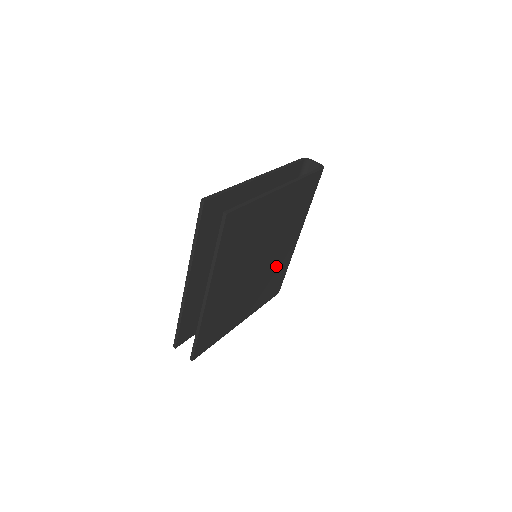
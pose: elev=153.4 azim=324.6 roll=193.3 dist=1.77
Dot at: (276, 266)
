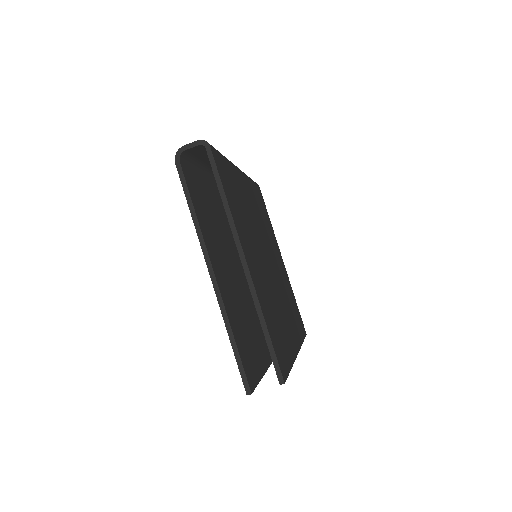
Dot at: (258, 213)
